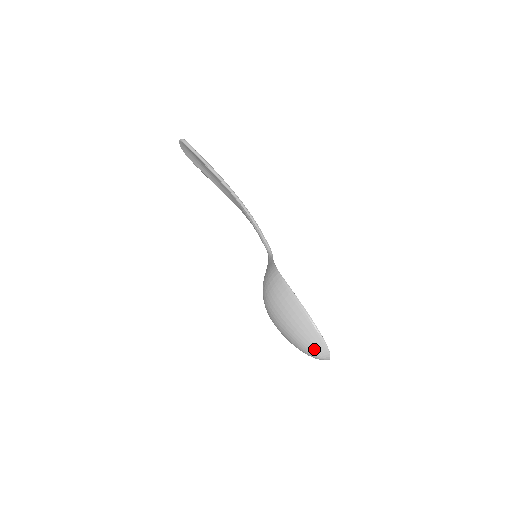
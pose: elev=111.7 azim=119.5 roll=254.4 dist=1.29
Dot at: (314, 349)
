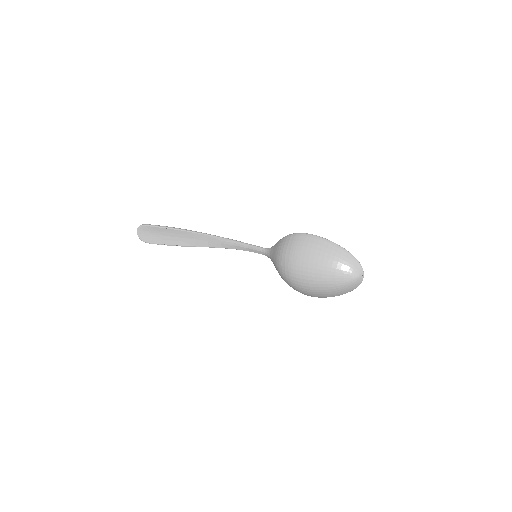
Dot at: (350, 268)
